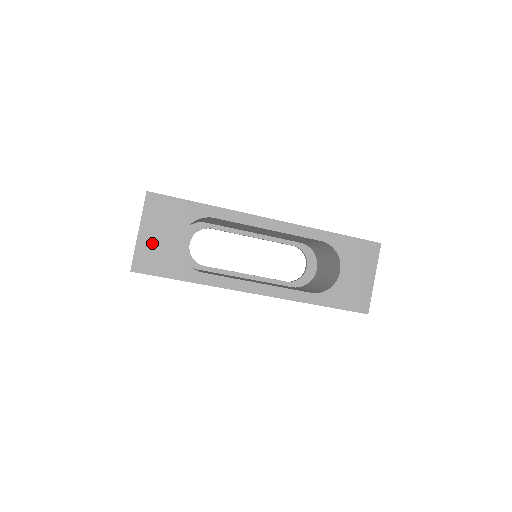
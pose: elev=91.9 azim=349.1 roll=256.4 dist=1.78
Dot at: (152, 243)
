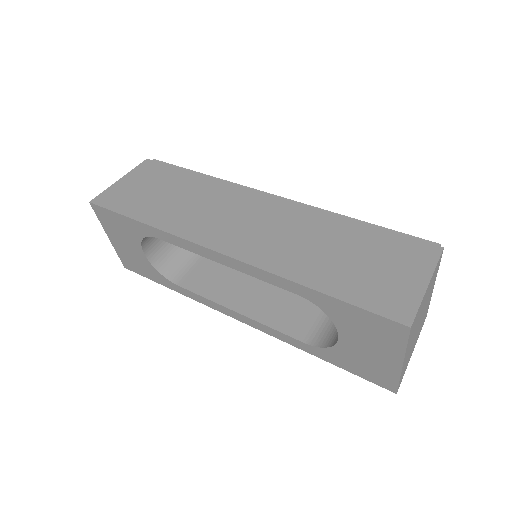
Dot at: (124, 250)
